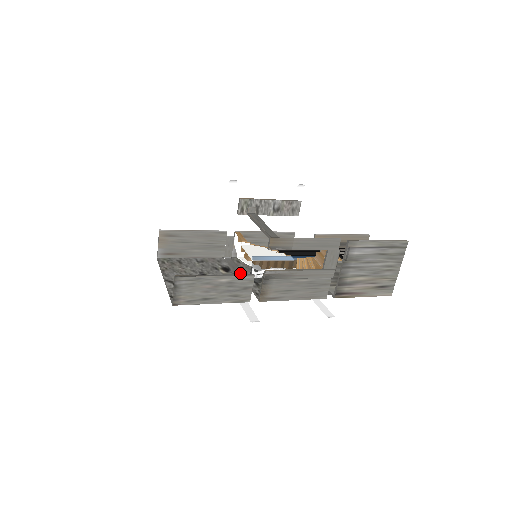
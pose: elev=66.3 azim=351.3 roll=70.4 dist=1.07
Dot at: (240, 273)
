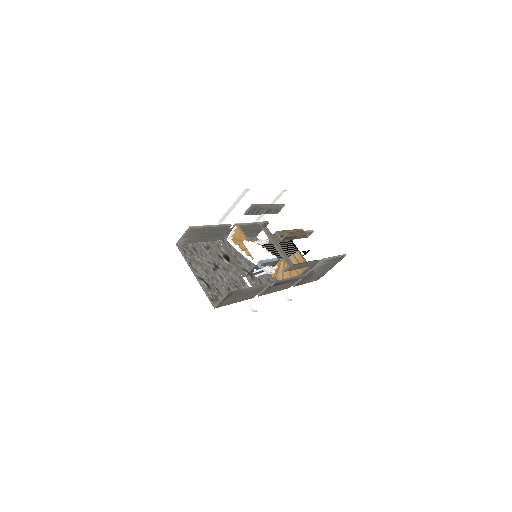
Dot at: (237, 263)
